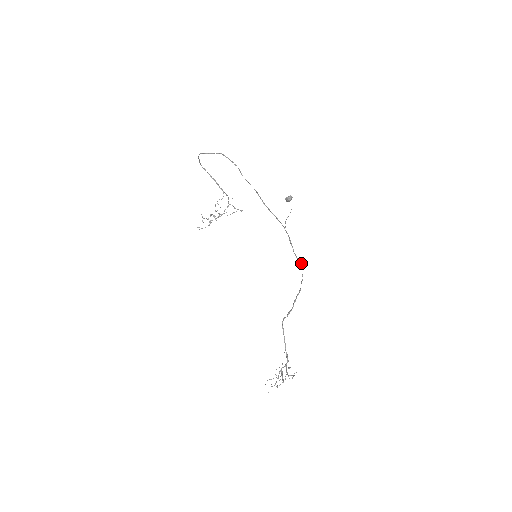
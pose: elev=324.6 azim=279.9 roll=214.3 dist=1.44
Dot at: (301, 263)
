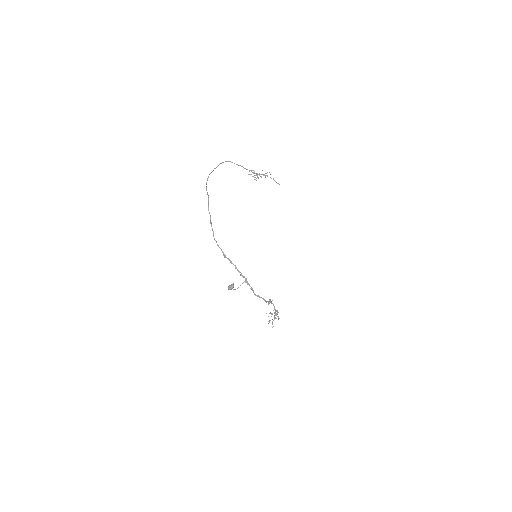
Dot at: (263, 299)
